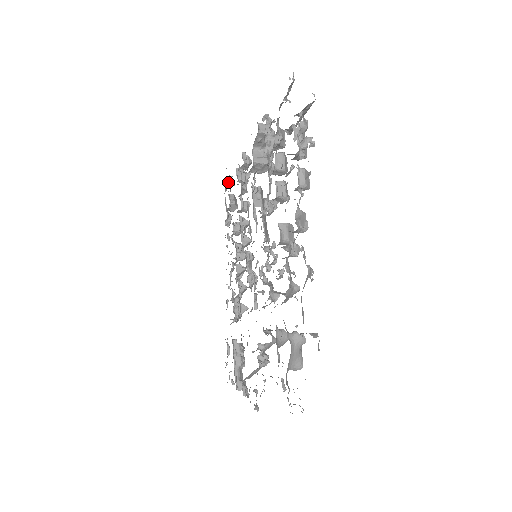
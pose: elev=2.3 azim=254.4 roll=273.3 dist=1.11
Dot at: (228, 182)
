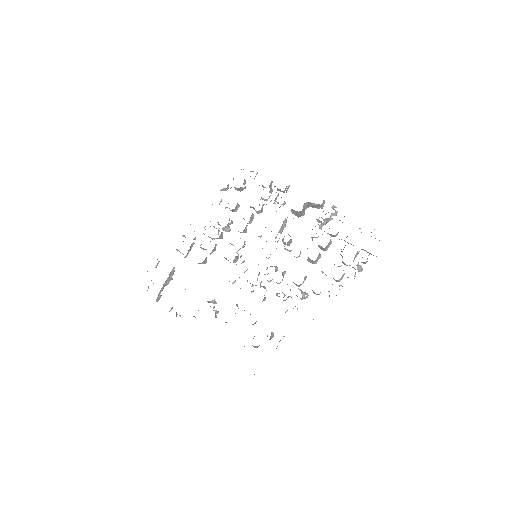
Dot at: (250, 171)
